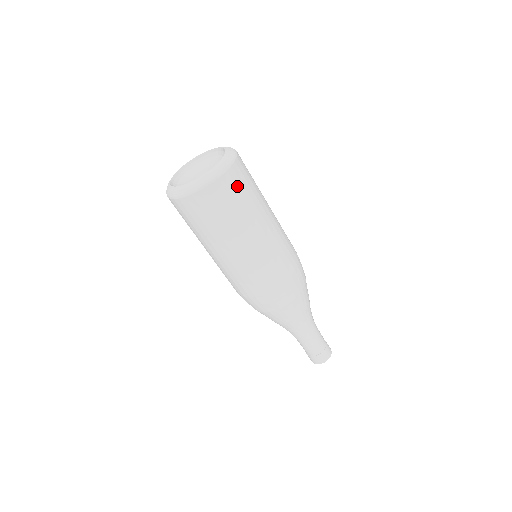
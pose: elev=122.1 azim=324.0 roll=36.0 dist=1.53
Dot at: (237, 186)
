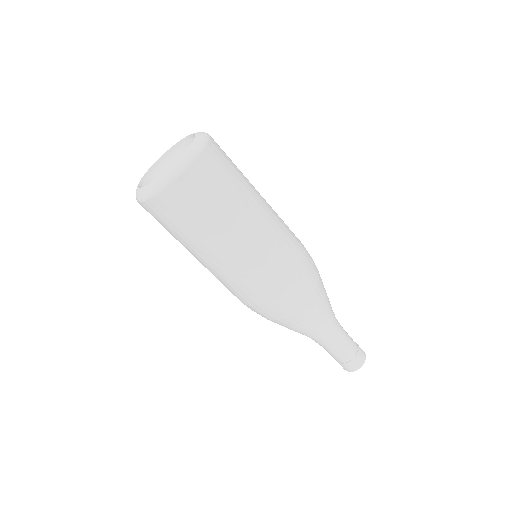
Dot at: (215, 172)
